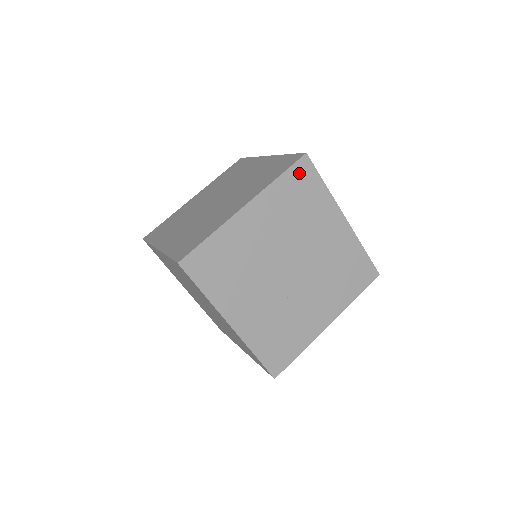
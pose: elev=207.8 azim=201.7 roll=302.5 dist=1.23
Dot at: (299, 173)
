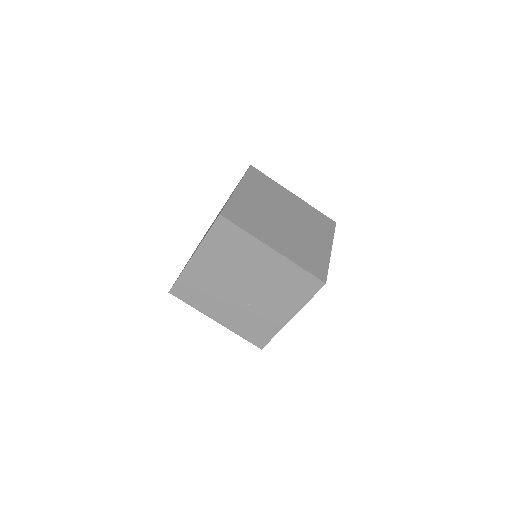
Dot at: (220, 229)
